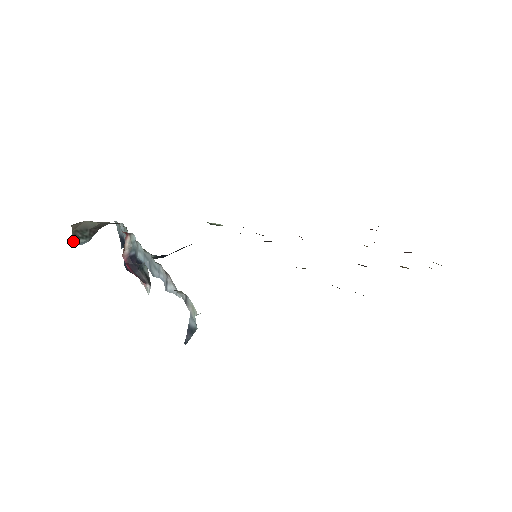
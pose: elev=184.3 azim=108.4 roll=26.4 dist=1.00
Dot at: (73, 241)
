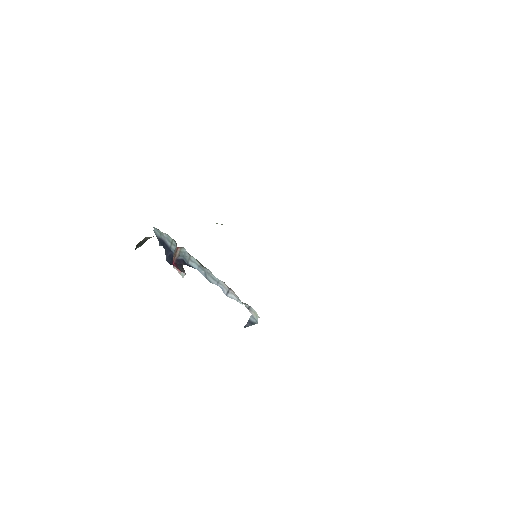
Dot at: (135, 249)
